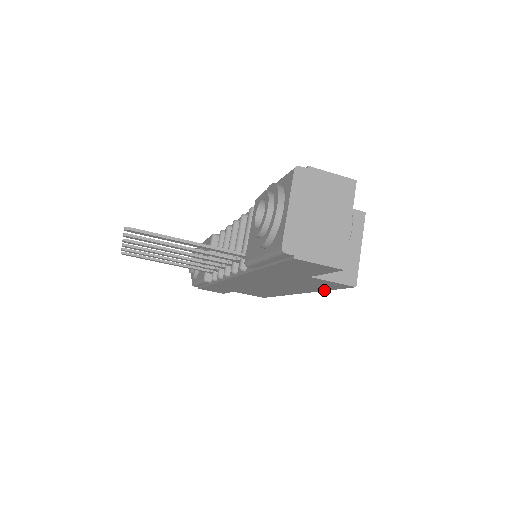
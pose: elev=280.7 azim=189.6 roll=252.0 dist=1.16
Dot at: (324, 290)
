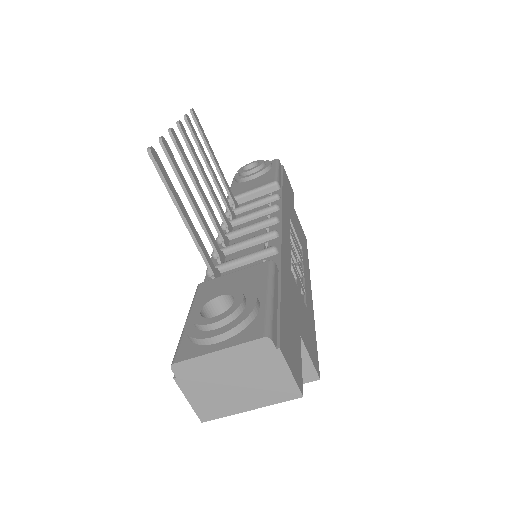
Dot at: occluded
